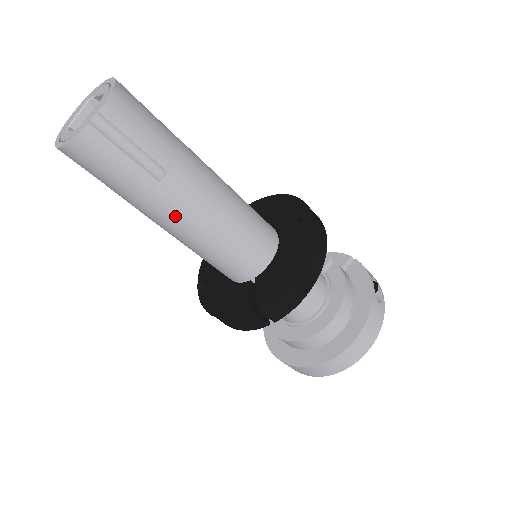
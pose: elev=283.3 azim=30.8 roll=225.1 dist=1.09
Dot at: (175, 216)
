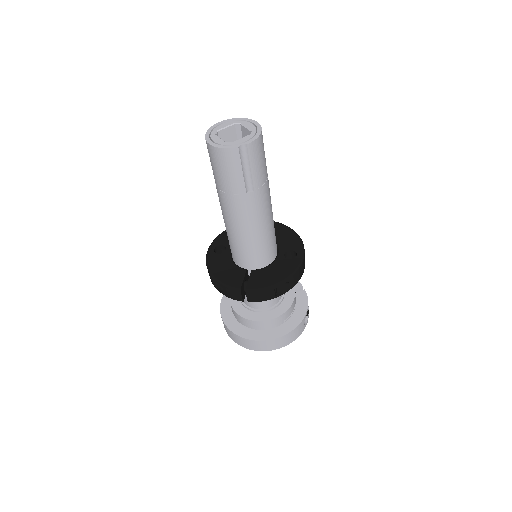
Dot at: (239, 214)
